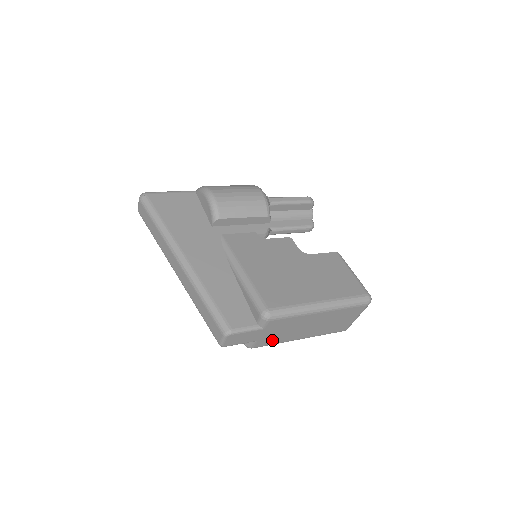
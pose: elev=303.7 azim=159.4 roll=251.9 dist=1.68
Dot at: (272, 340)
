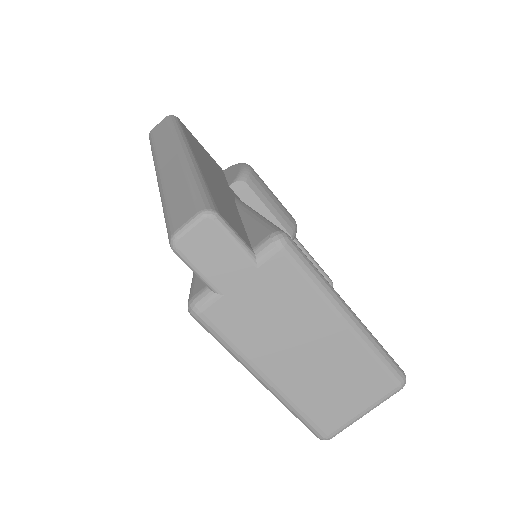
Dot at: (237, 325)
